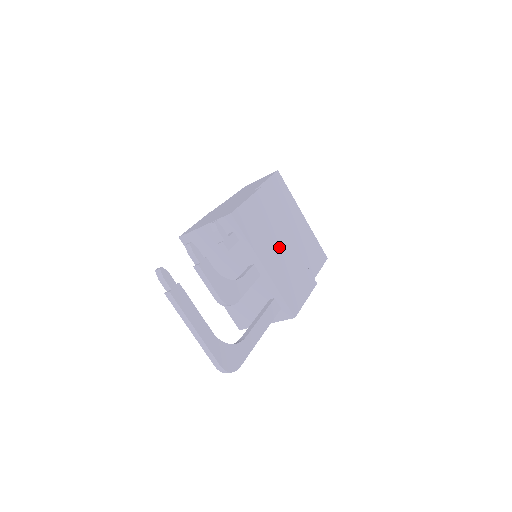
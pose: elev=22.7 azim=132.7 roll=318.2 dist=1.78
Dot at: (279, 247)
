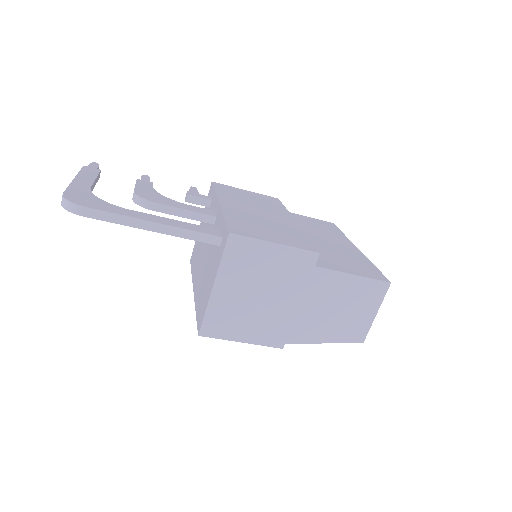
Dot at: (265, 214)
